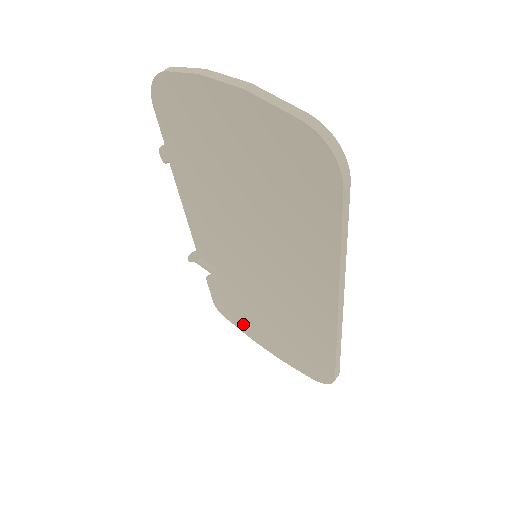
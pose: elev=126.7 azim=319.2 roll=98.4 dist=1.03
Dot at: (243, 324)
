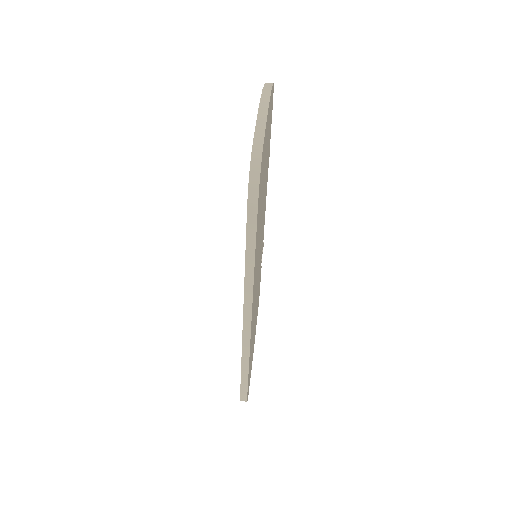
Dot at: occluded
